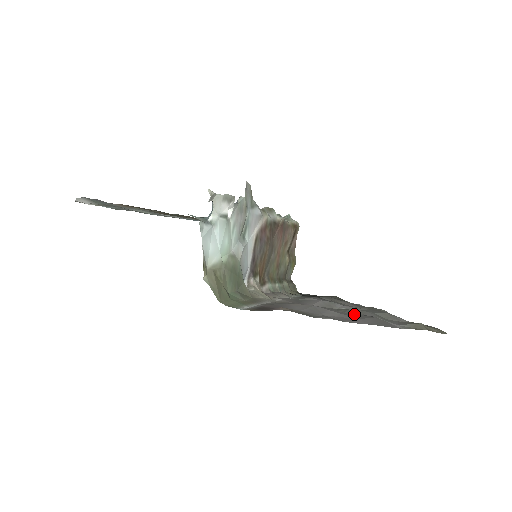
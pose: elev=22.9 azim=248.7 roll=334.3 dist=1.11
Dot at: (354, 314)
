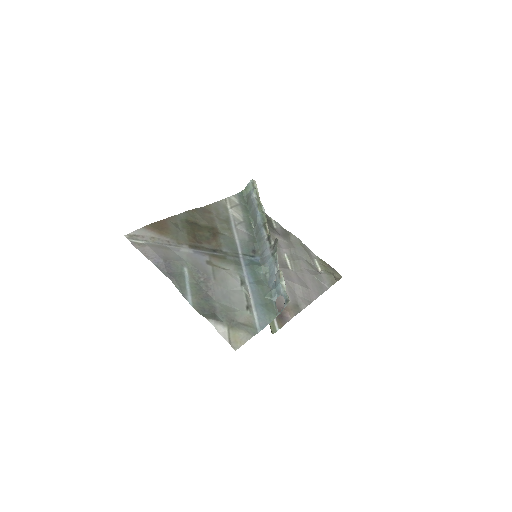
Dot at: (301, 274)
